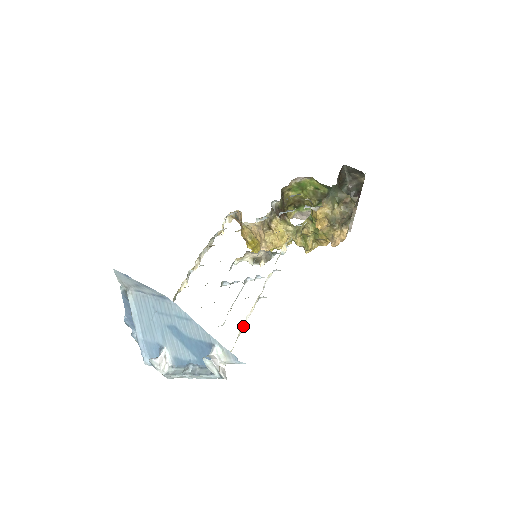
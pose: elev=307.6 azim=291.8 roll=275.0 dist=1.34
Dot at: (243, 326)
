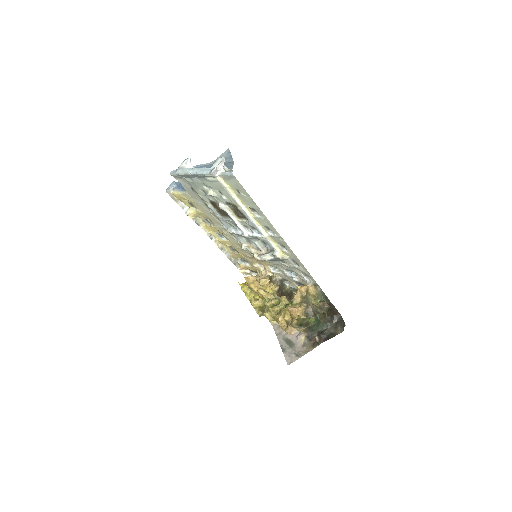
Dot at: (237, 200)
